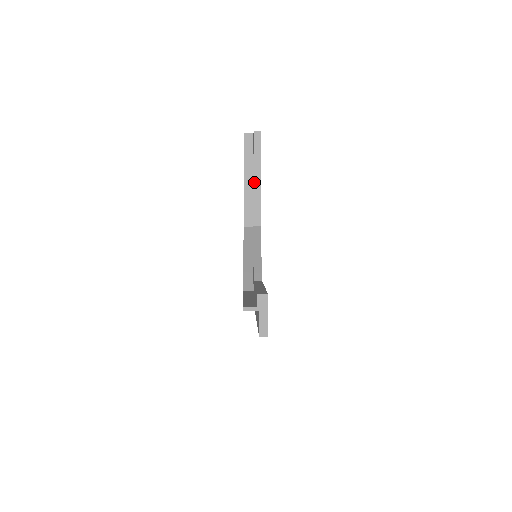
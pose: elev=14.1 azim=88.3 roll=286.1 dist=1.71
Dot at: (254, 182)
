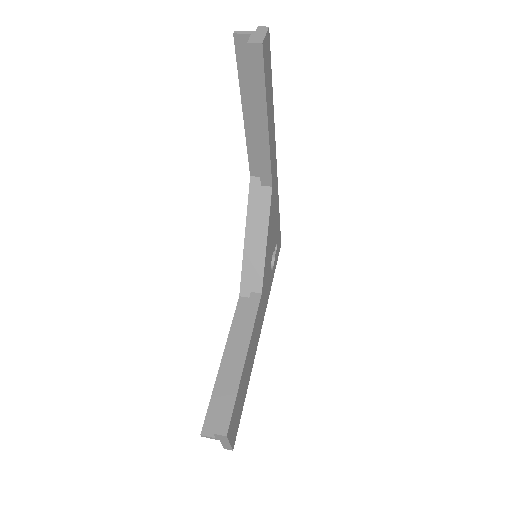
Dot at: (257, 129)
